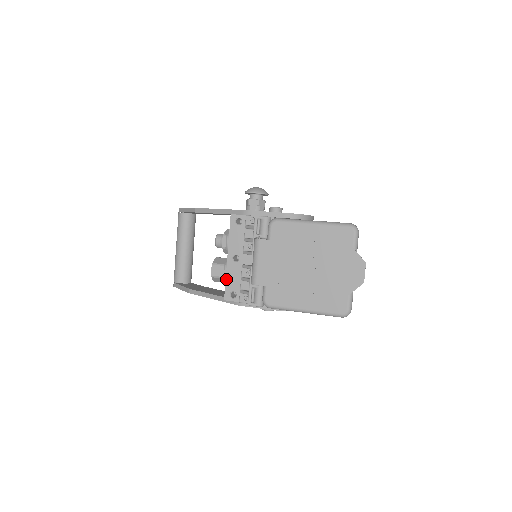
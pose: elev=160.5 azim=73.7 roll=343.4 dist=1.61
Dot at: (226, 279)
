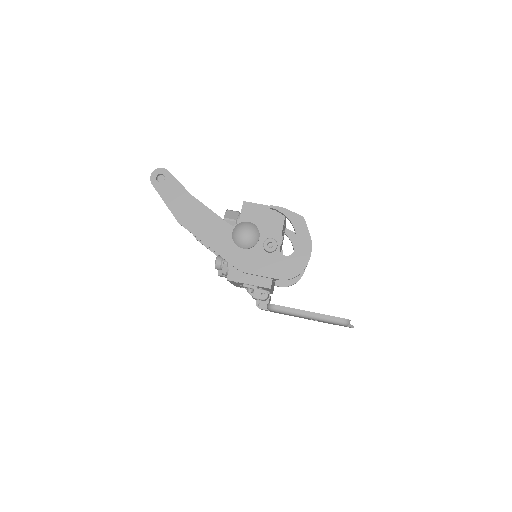
Dot at: (234, 285)
